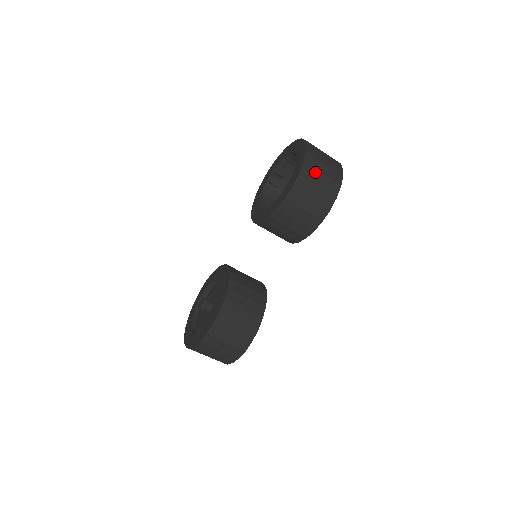
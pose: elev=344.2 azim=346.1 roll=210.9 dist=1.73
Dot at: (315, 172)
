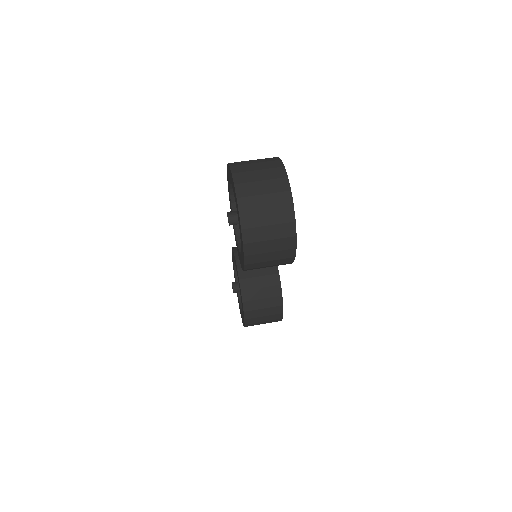
Dot at: (260, 243)
